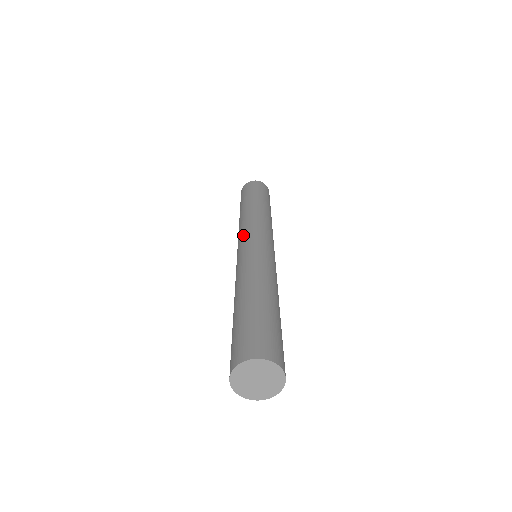
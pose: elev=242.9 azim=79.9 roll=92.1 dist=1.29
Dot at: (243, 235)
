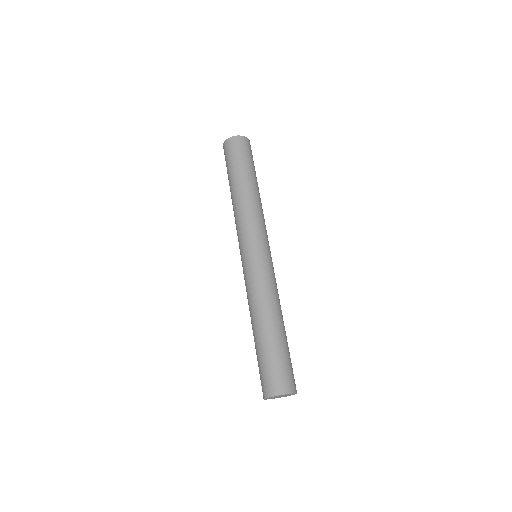
Dot at: occluded
